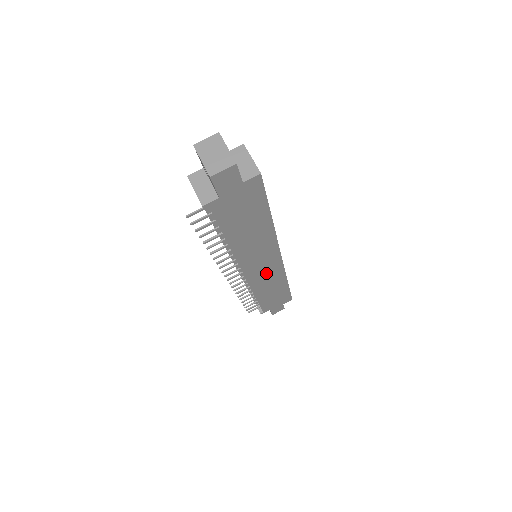
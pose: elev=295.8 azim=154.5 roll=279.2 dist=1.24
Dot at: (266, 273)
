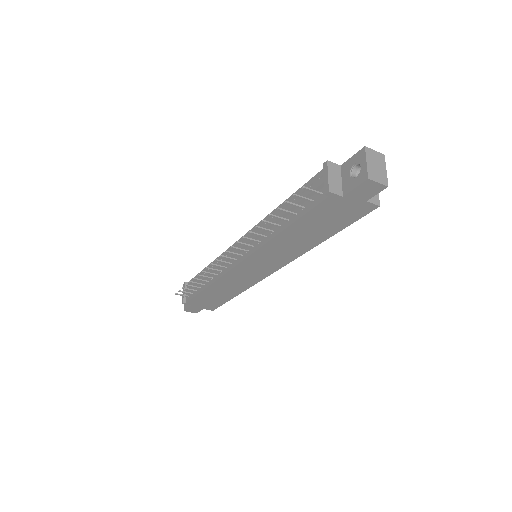
Dot at: (247, 275)
